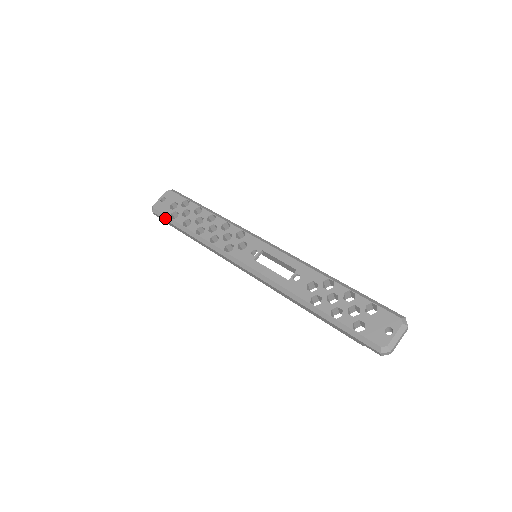
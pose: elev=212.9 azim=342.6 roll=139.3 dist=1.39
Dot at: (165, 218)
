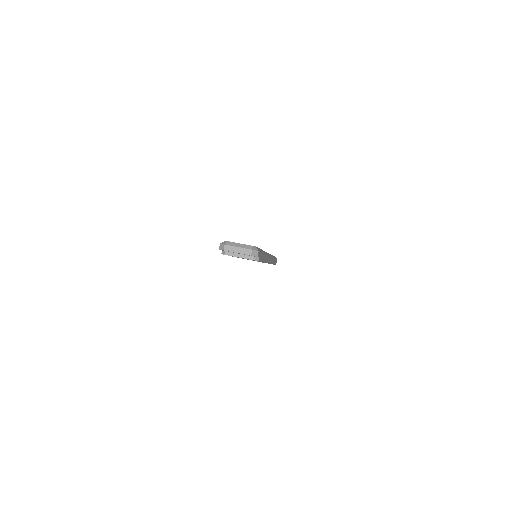
Dot at: occluded
